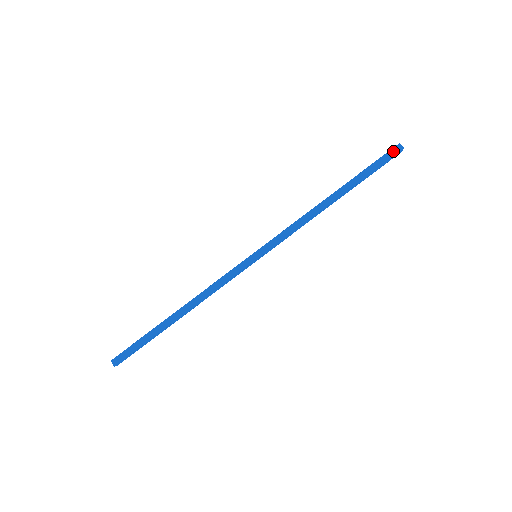
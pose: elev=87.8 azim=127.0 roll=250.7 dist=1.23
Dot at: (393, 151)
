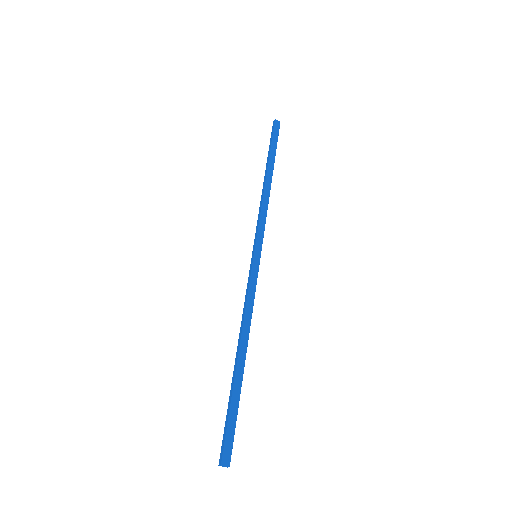
Dot at: (276, 126)
